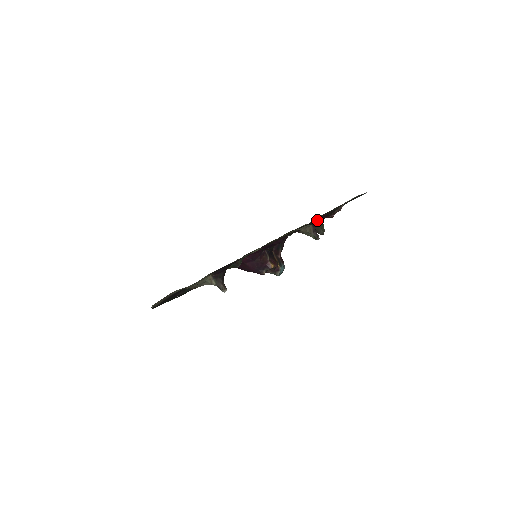
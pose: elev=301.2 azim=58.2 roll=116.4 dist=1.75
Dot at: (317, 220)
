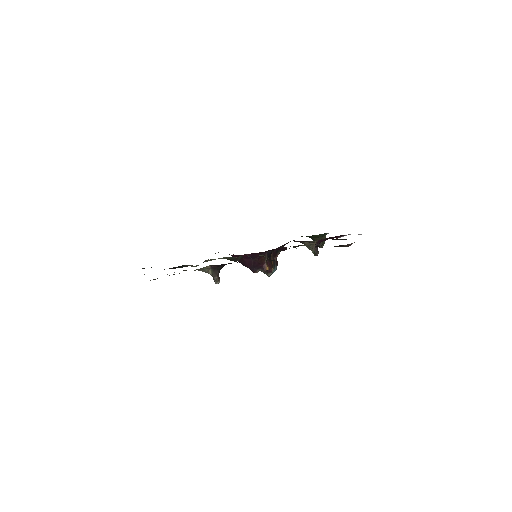
Dot at: (323, 239)
